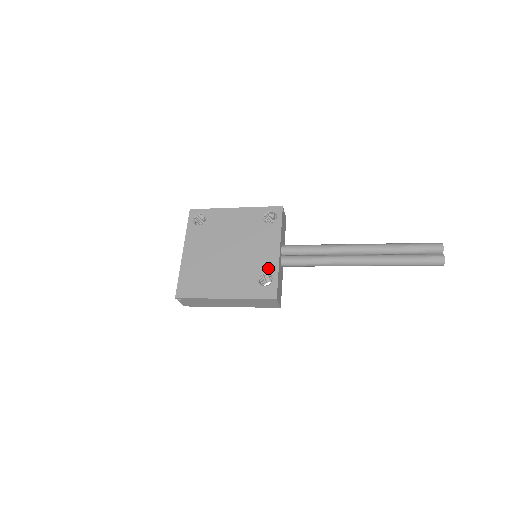
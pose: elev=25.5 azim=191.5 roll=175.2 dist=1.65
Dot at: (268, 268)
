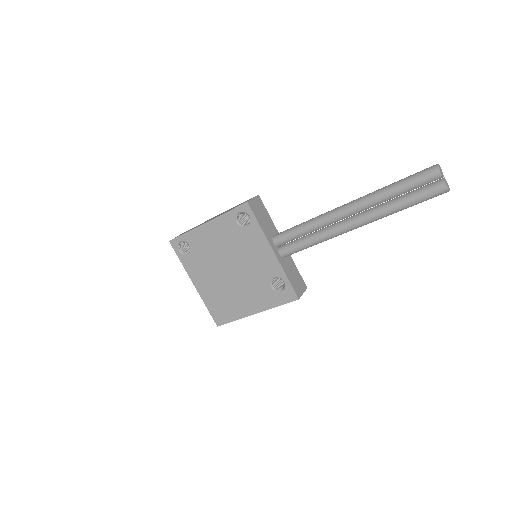
Dot at: (274, 273)
